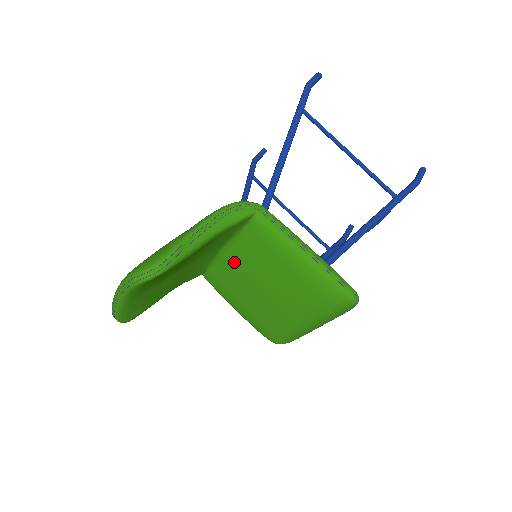
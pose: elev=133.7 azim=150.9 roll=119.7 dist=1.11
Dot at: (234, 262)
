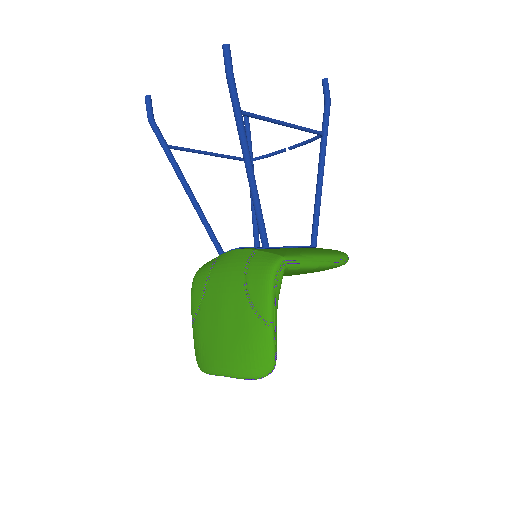
Dot at: occluded
